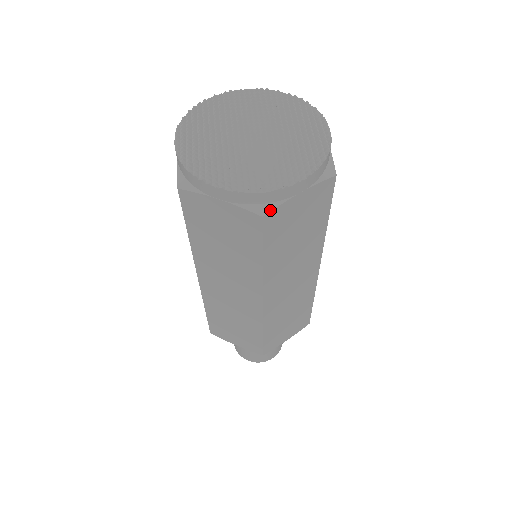
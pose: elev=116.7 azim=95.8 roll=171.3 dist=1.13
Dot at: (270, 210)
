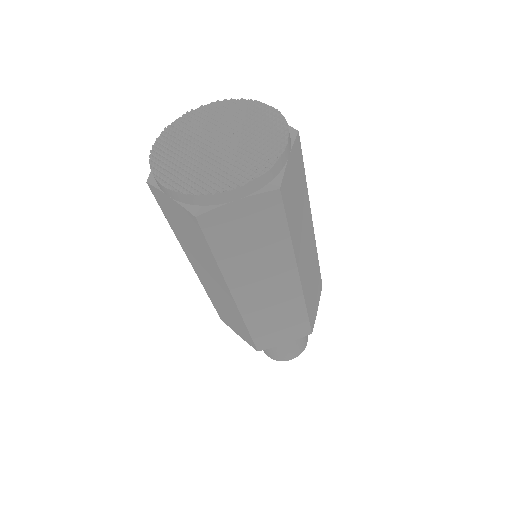
Dot at: (281, 181)
